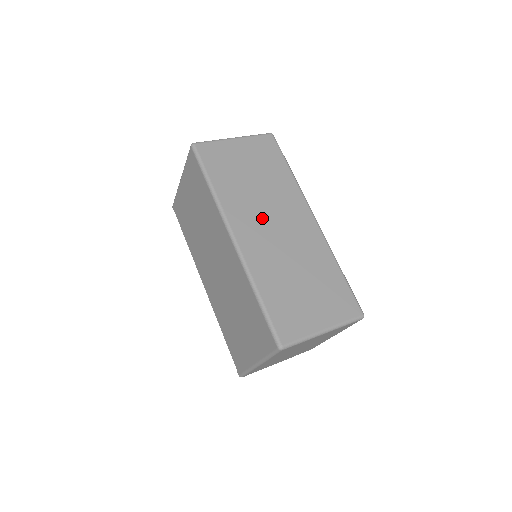
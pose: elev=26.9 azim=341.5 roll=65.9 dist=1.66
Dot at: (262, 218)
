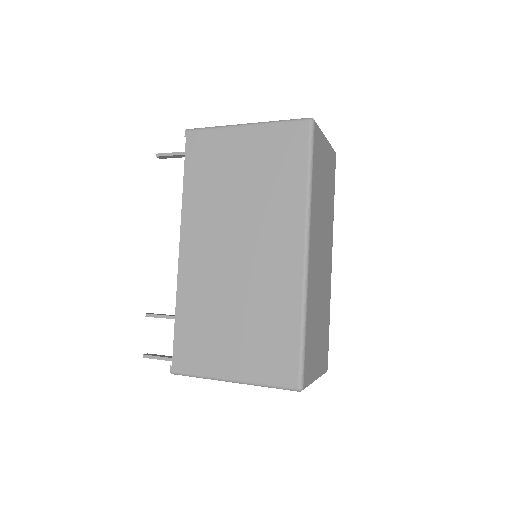
Dot at: (320, 241)
